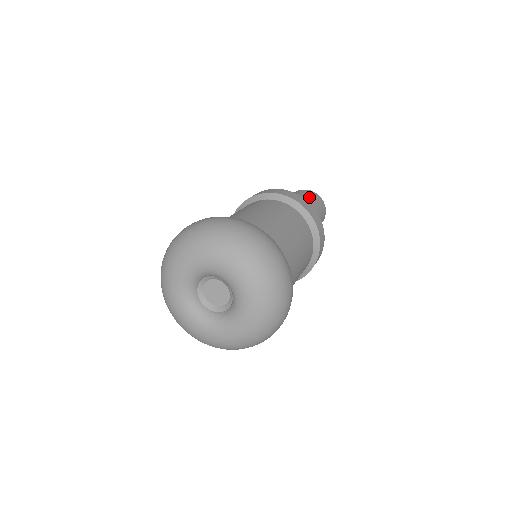
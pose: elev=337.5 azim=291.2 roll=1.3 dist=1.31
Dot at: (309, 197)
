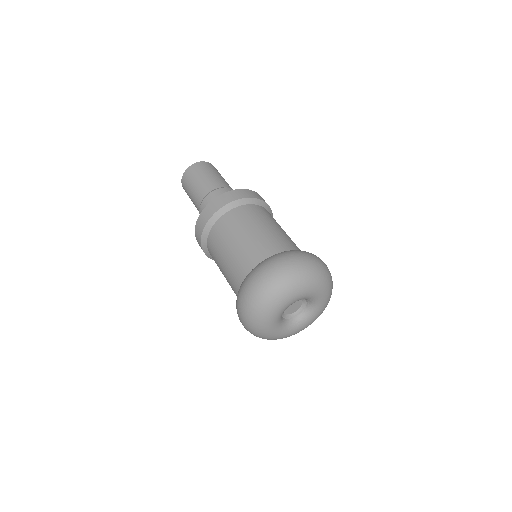
Dot at: (214, 172)
